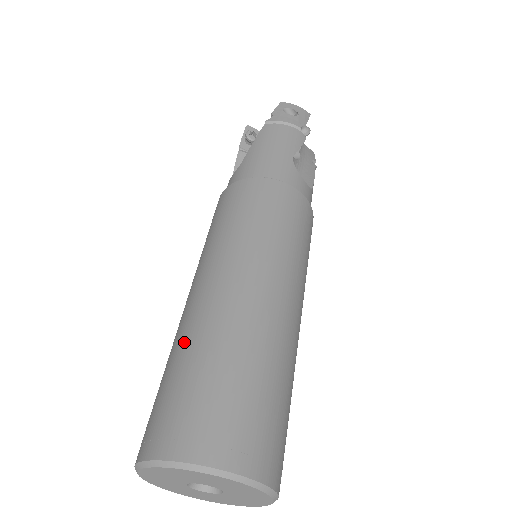
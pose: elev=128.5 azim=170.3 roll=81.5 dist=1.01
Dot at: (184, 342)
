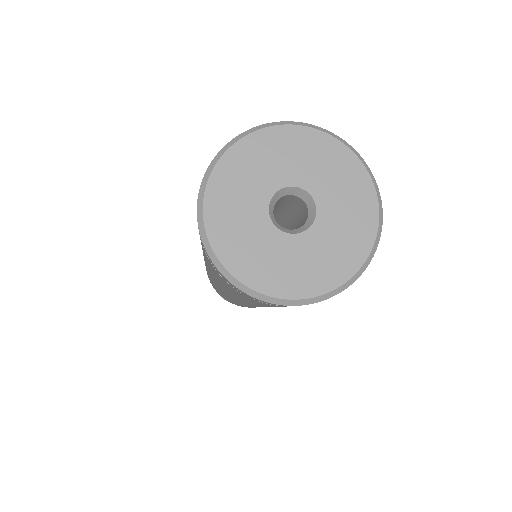
Dot at: occluded
